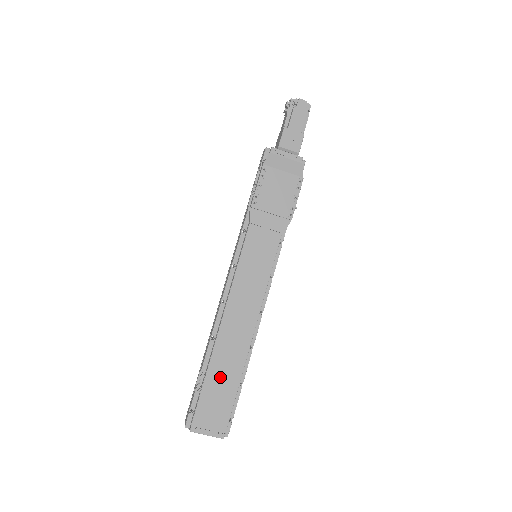
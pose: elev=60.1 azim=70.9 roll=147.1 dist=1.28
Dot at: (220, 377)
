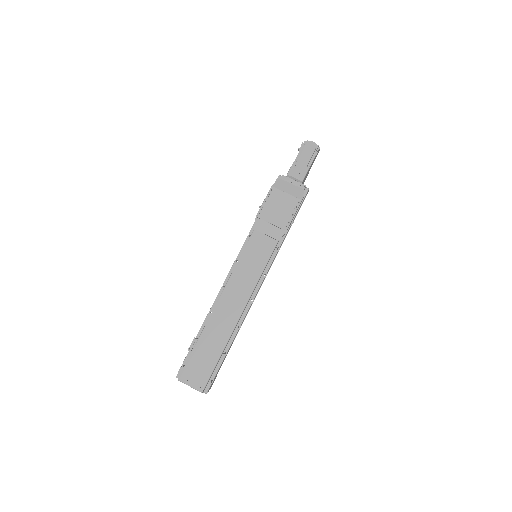
Dot at: (209, 343)
